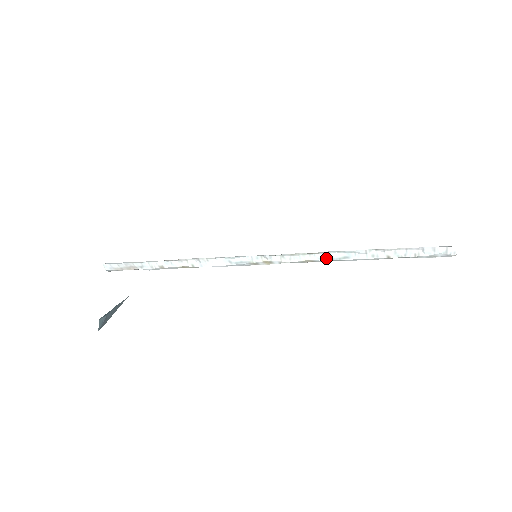
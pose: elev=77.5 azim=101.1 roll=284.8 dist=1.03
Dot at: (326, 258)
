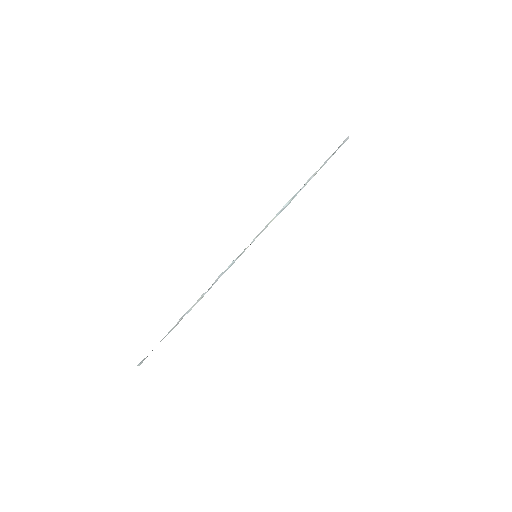
Dot at: occluded
